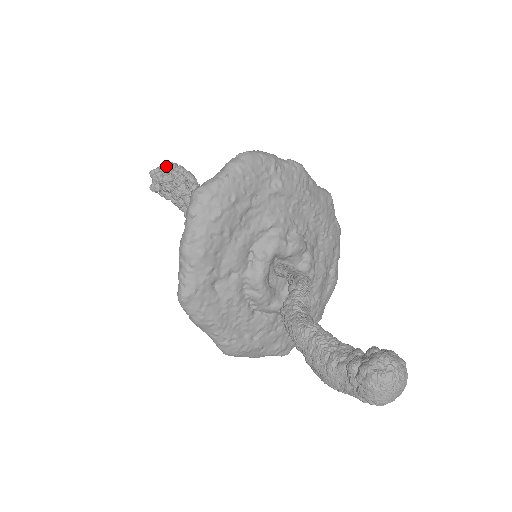
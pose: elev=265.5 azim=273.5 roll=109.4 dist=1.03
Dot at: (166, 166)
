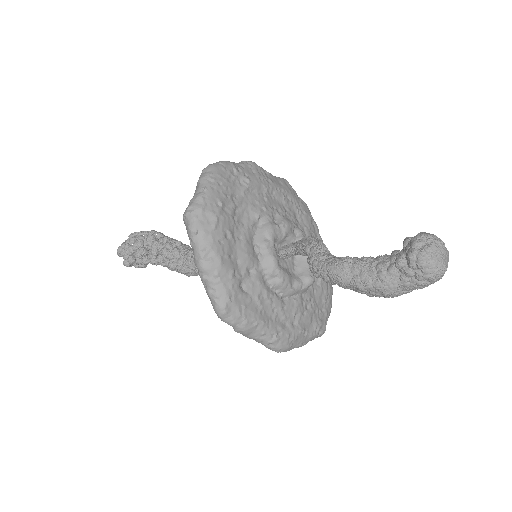
Dot at: (130, 237)
